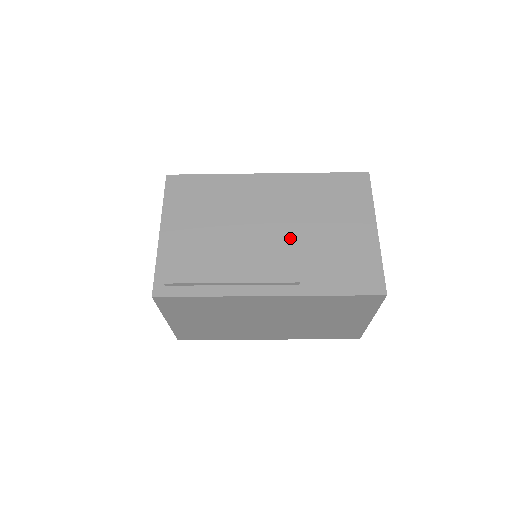
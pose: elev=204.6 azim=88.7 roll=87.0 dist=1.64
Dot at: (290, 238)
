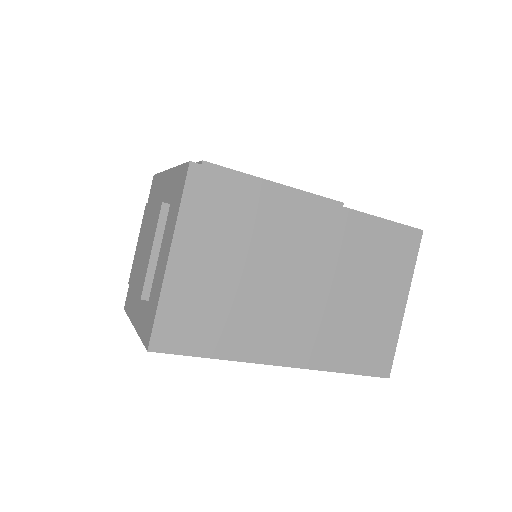
Dot at: occluded
